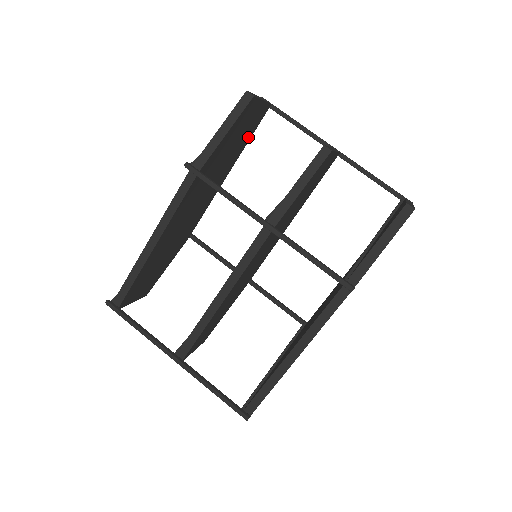
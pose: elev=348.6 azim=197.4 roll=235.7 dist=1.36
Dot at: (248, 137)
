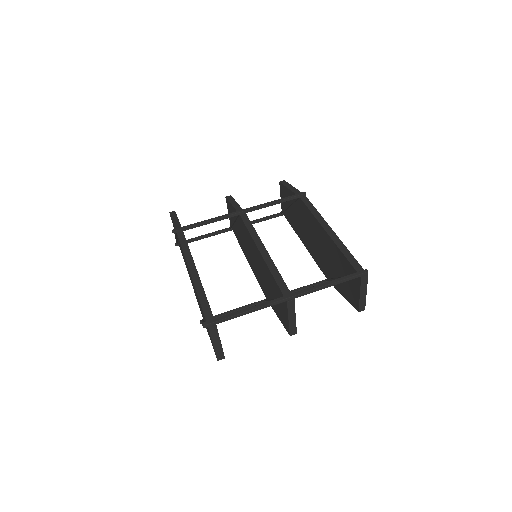
Dot at: occluded
